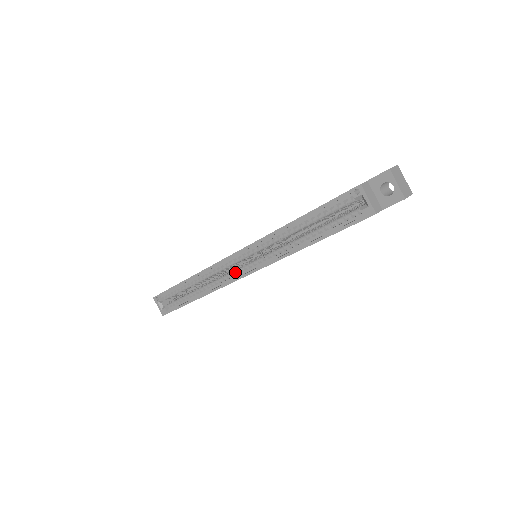
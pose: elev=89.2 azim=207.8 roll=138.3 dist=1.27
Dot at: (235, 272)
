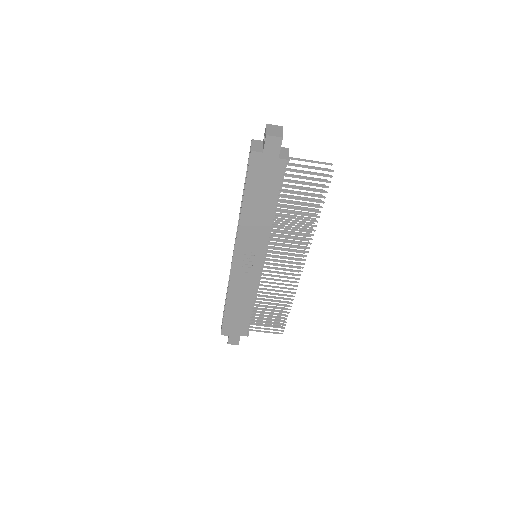
Dot at: occluded
